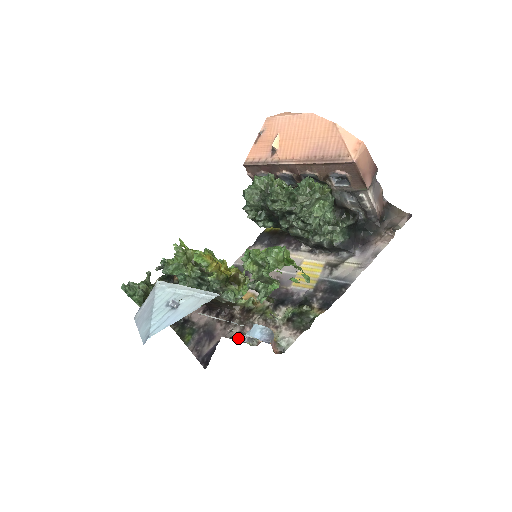
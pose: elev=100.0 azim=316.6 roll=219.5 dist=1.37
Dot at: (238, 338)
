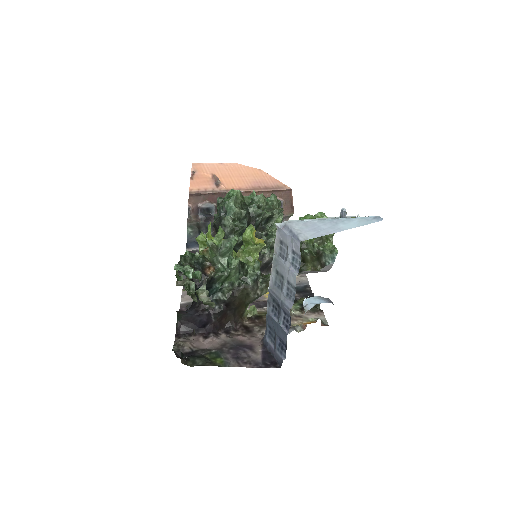
Dot at: occluded
